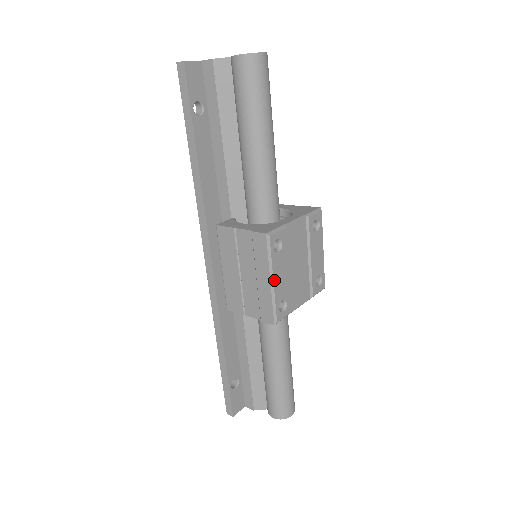
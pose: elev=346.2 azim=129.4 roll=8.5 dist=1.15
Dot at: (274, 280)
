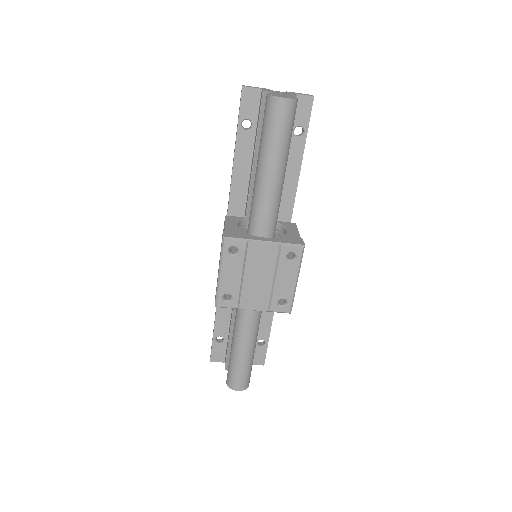
Dot at: (222, 274)
